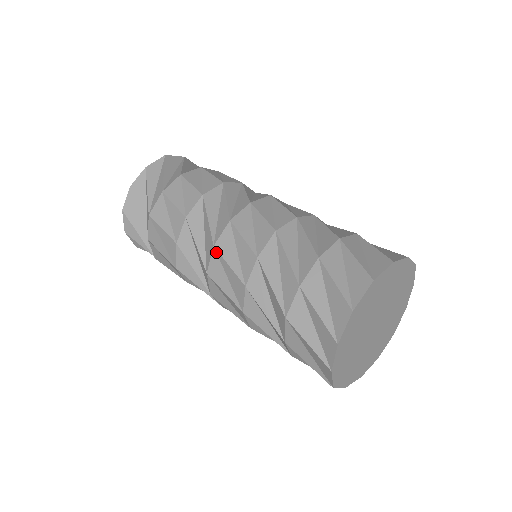
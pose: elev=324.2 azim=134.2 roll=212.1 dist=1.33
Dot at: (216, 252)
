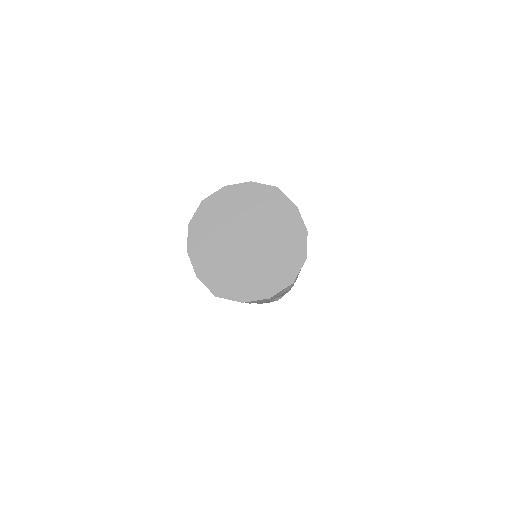
Dot at: occluded
